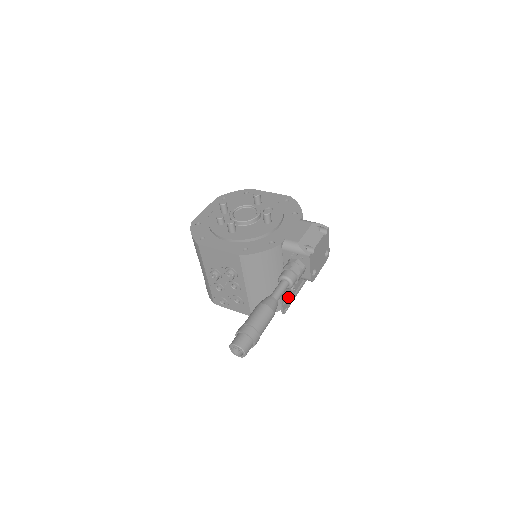
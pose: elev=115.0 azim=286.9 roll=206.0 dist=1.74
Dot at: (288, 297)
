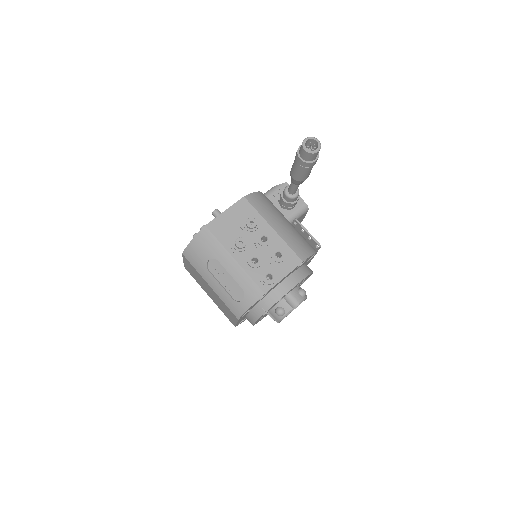
Dot at: (309, 241)
